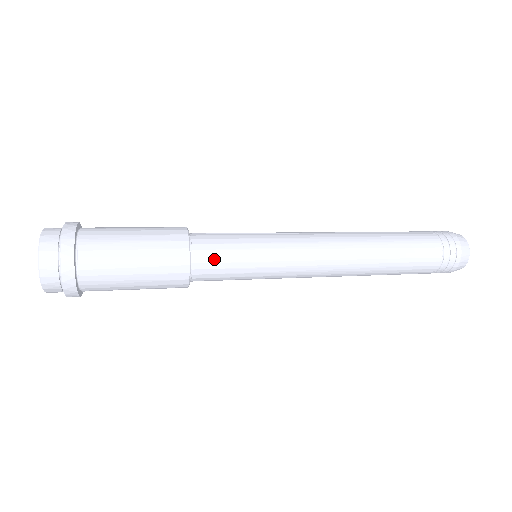
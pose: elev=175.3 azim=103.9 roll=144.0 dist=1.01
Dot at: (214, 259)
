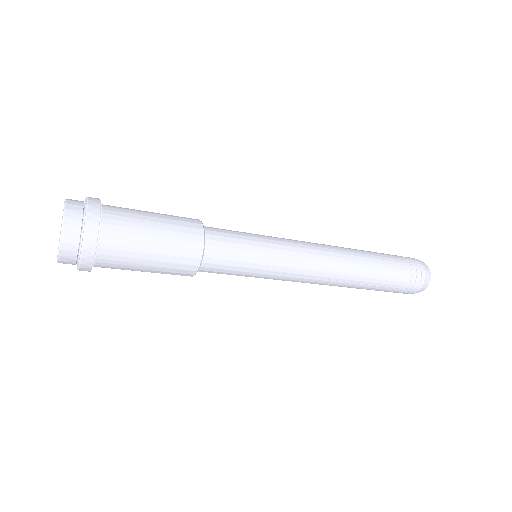
Dot at: (224, 239)
